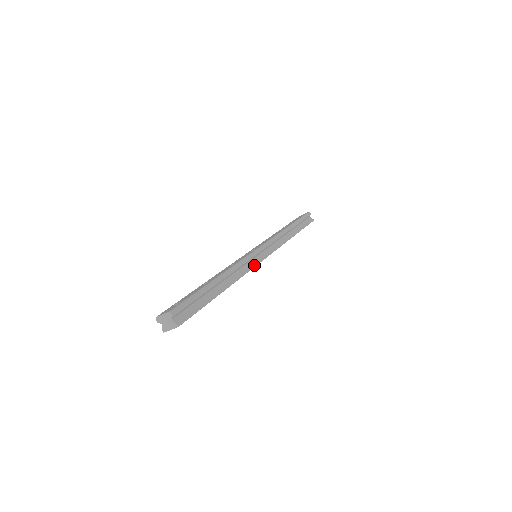
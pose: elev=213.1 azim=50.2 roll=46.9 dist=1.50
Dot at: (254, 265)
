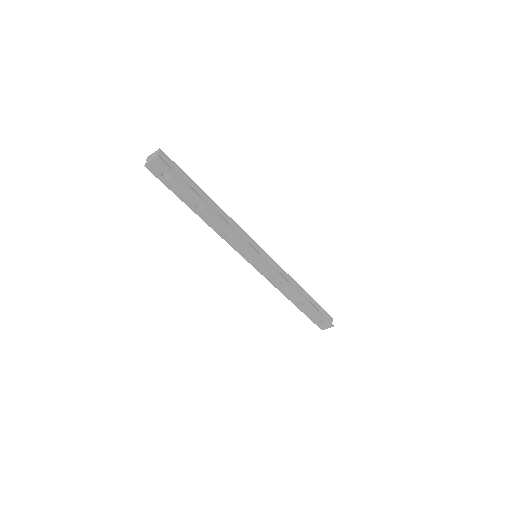
Dot at: (248, 243)
